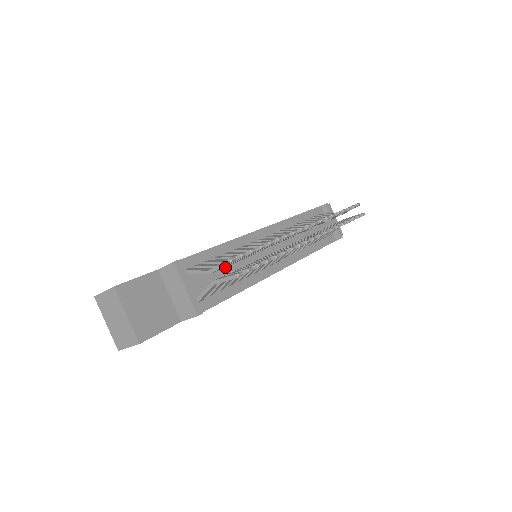
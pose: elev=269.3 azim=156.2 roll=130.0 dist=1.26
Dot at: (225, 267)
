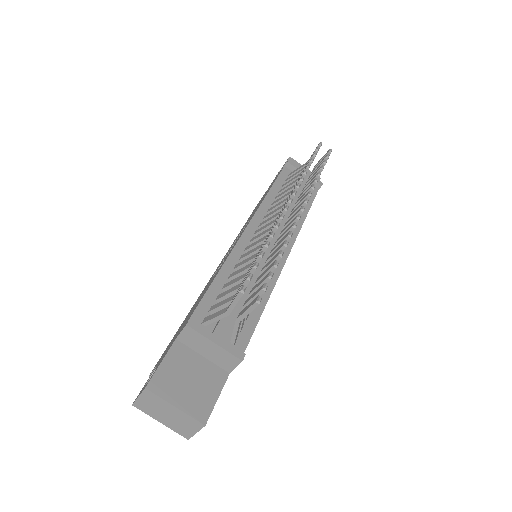
Dot at: occluded
